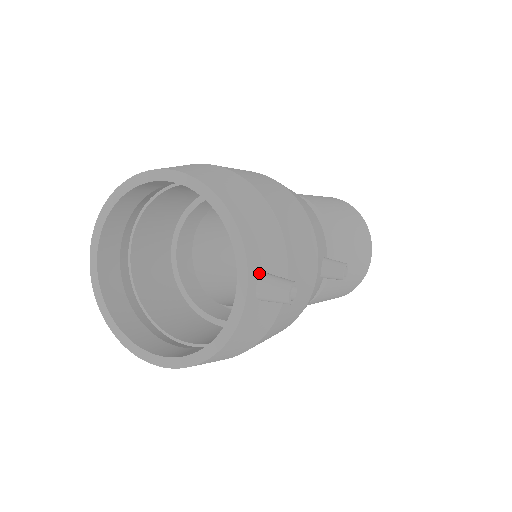
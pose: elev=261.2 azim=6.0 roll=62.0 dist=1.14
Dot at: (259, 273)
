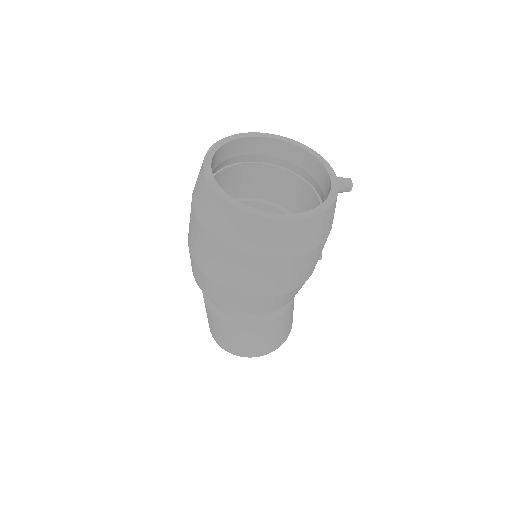
Dot at: occluded
